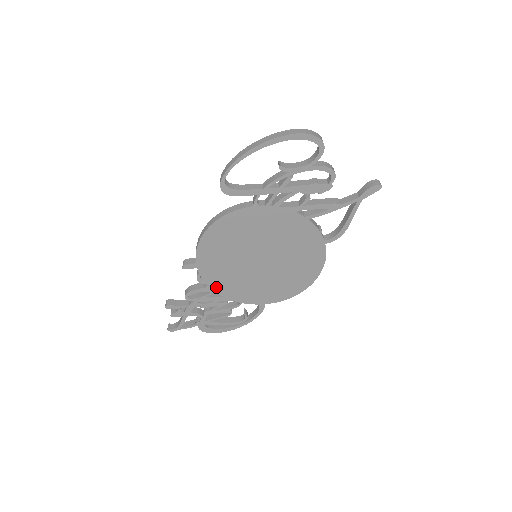
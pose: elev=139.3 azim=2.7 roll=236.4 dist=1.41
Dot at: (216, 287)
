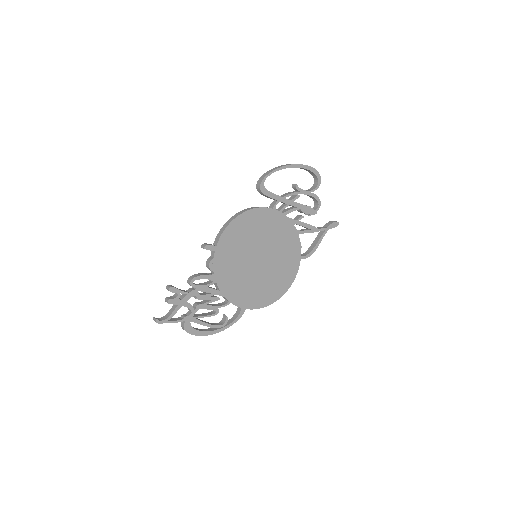
Dot at: (219, 277)
